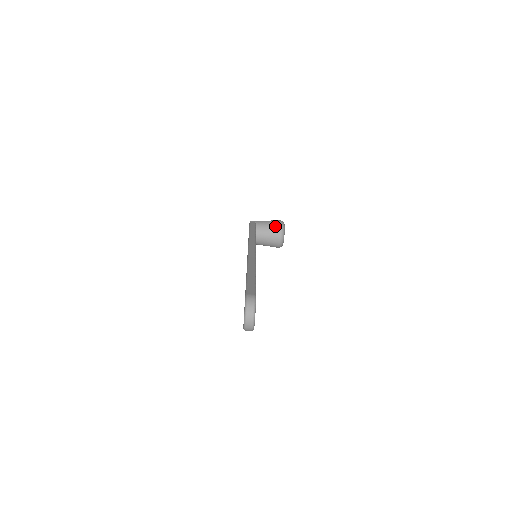
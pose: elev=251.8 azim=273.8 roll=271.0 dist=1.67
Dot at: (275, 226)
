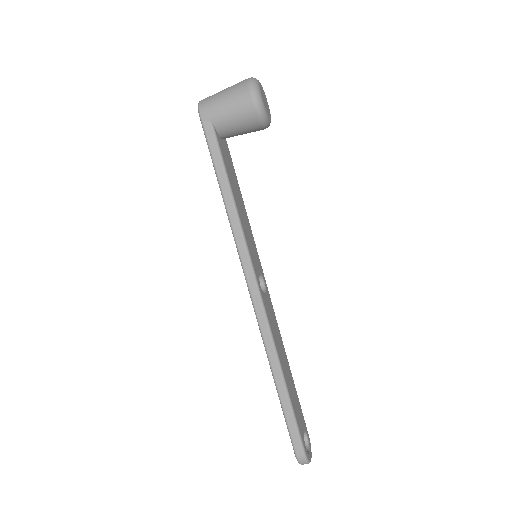
Dot at: (248, 120)
